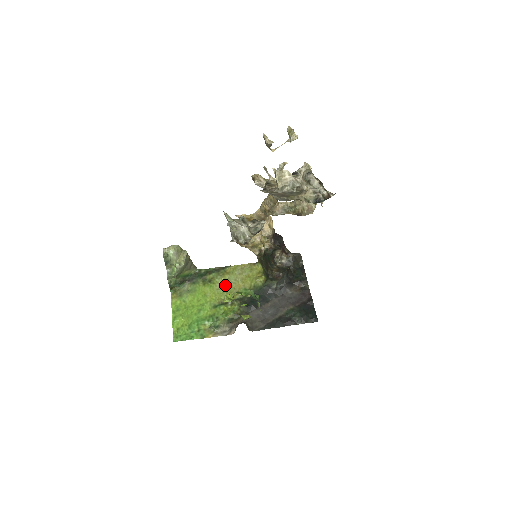
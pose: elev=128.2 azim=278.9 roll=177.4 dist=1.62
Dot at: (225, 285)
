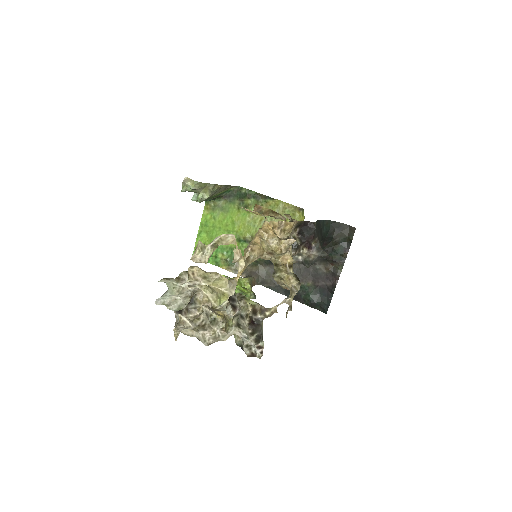
Dot at: (258, 220)
